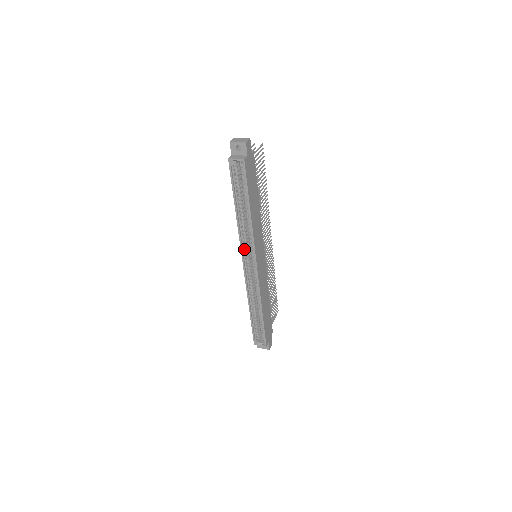
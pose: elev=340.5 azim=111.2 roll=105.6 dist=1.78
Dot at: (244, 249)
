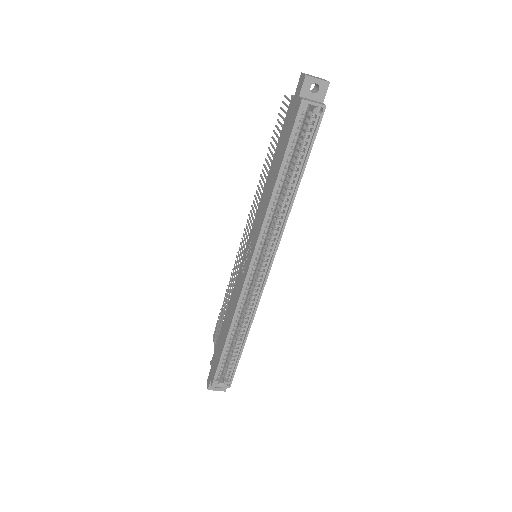
Dot at: (259, 243)
